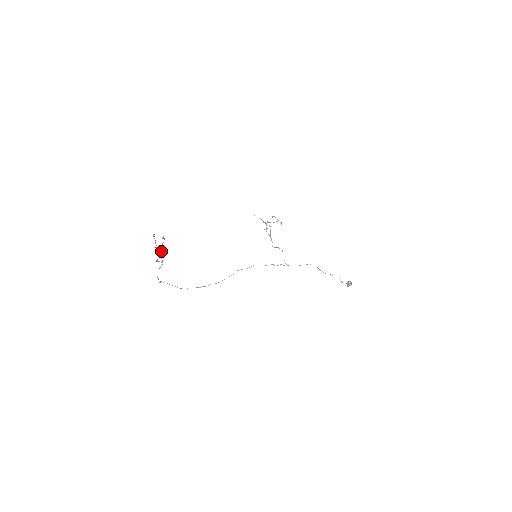
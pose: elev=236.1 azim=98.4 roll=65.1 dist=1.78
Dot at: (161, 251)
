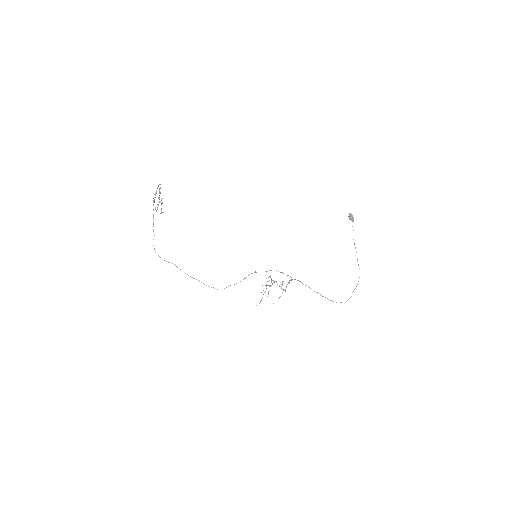
Dot at: (159, 202)
